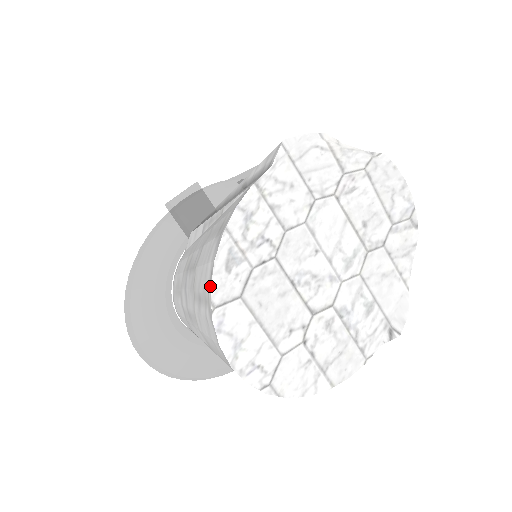
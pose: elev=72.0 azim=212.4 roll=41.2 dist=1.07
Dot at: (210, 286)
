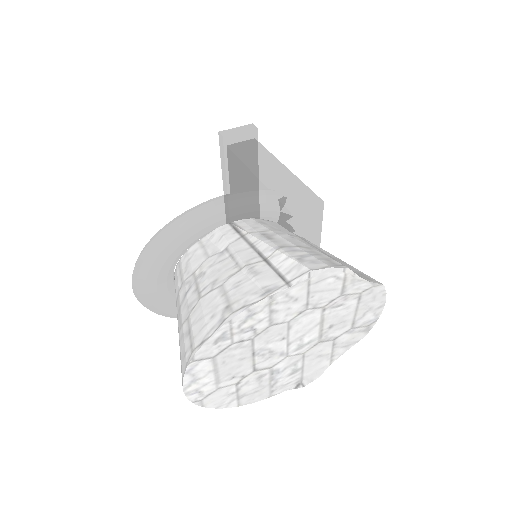
Dot at: (198, 349)
